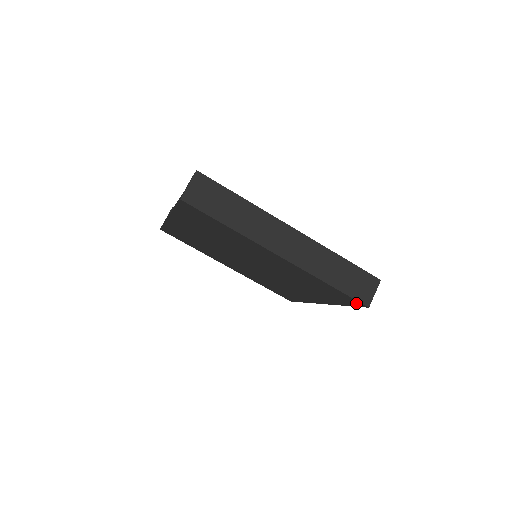
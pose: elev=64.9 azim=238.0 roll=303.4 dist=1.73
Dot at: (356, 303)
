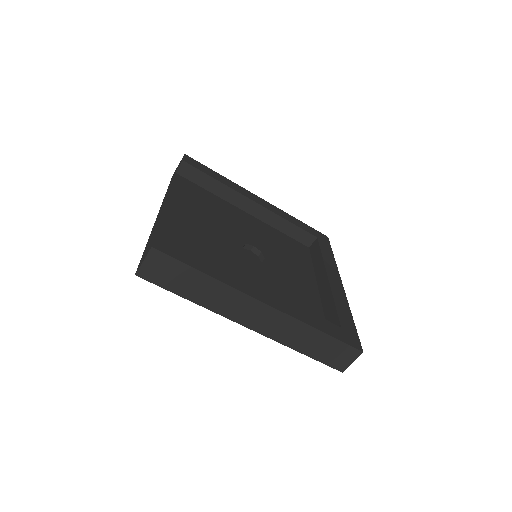
Dot at: occluded
